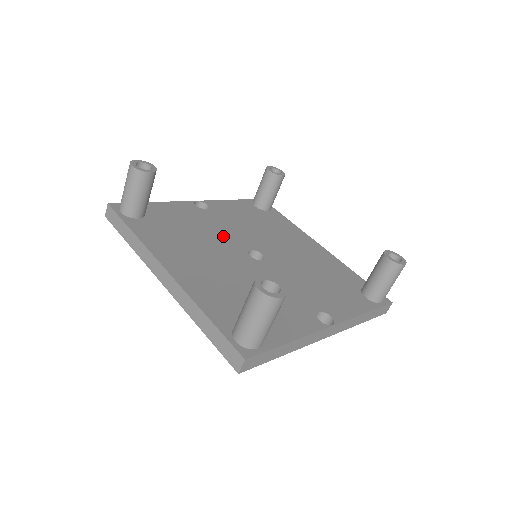
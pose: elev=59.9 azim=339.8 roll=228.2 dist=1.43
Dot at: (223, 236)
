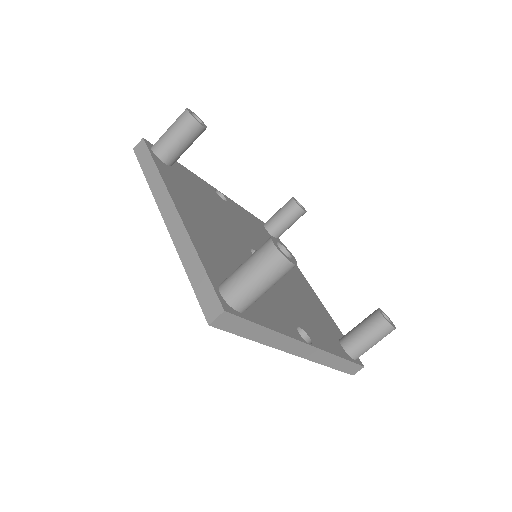
Dot at: (233, 224)
